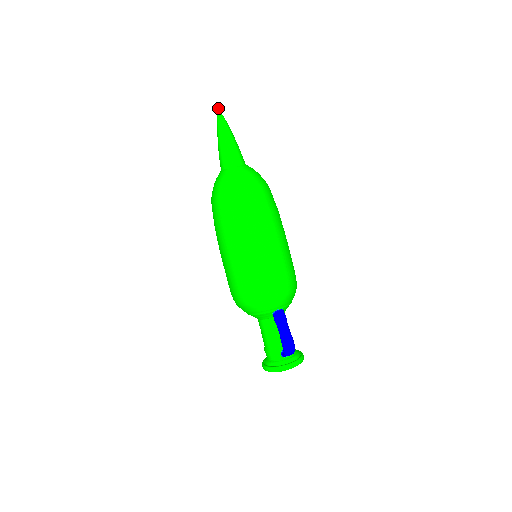
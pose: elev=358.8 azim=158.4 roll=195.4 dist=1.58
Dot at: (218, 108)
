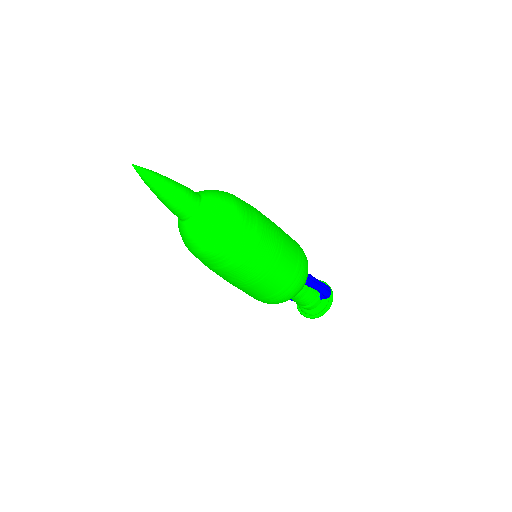
Dot at: (133, 165)
